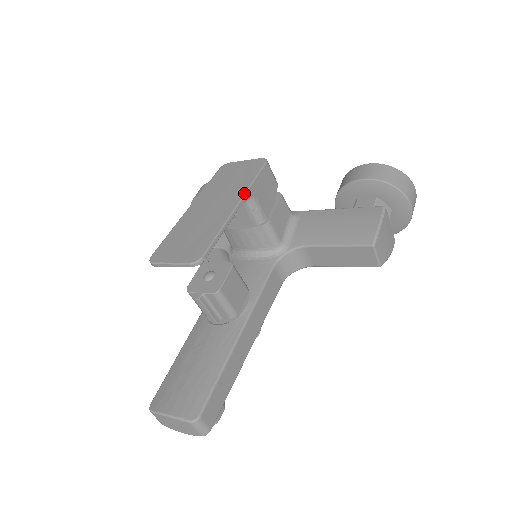
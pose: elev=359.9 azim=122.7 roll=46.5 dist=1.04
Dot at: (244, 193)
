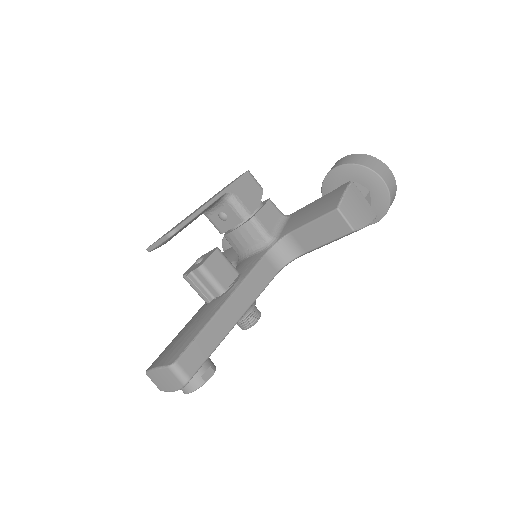
Dot at: (222, 190)
